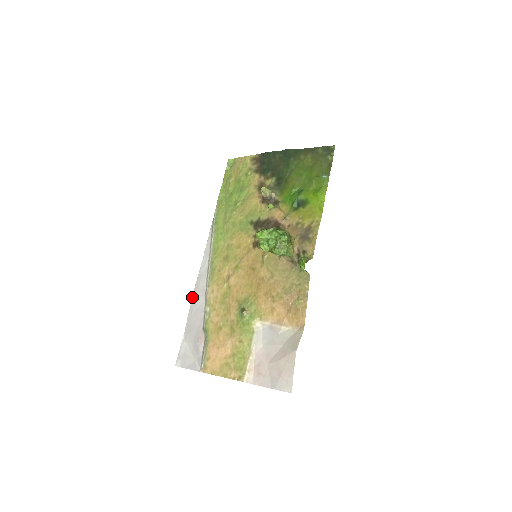
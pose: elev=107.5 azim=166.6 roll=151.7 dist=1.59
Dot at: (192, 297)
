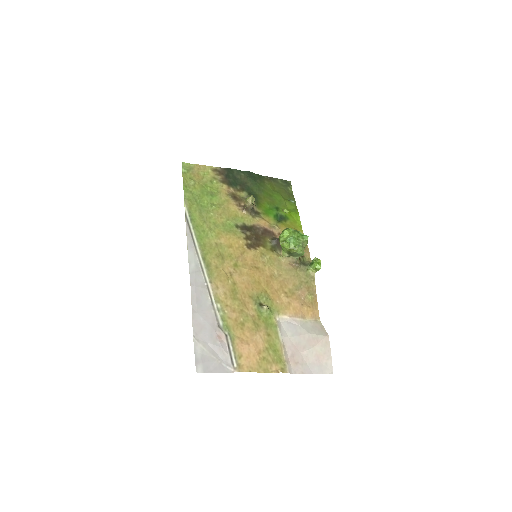
Dot at: (191, 293)
